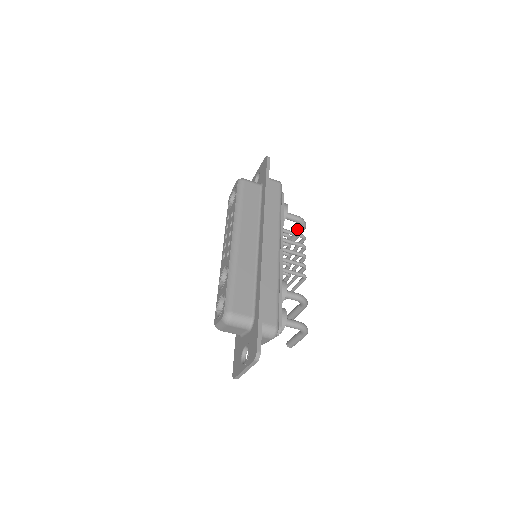
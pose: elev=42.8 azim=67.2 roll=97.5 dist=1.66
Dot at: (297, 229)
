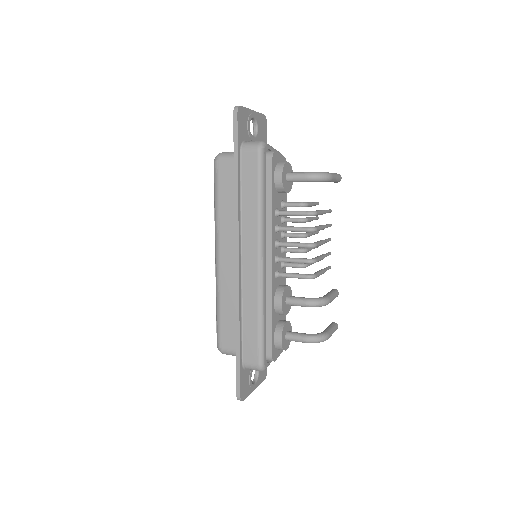
Dot at: occluded
